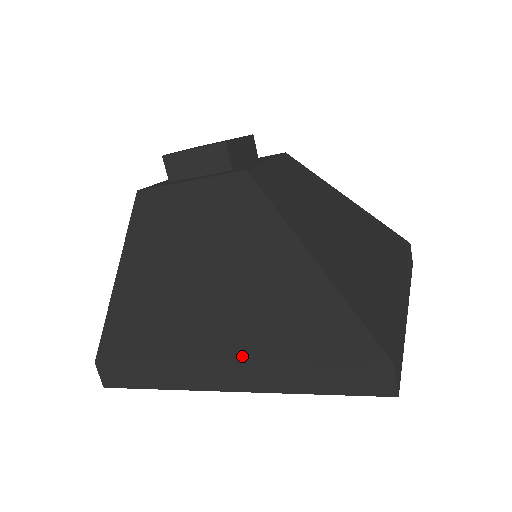
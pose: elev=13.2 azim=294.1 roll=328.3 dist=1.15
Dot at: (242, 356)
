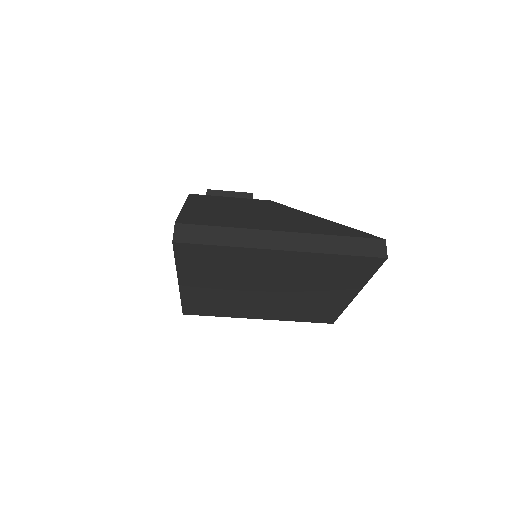
Dot at: (295, 231)
